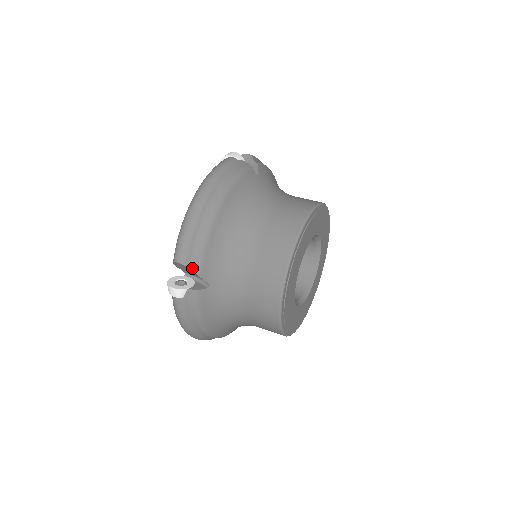
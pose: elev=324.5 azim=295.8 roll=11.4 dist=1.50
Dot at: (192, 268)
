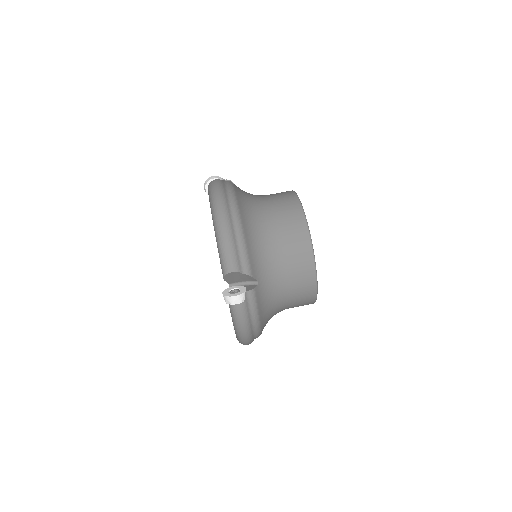
Dot at: (244, 272)
